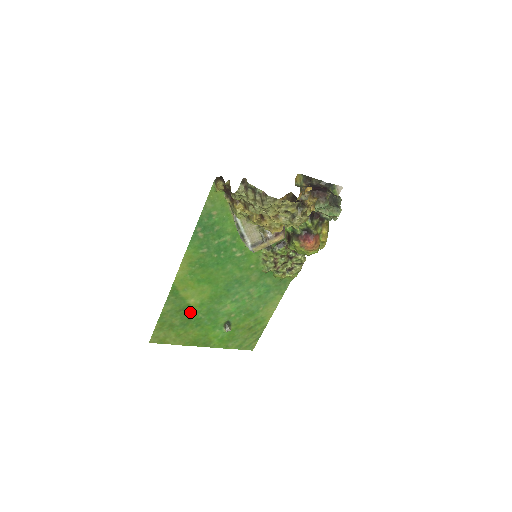
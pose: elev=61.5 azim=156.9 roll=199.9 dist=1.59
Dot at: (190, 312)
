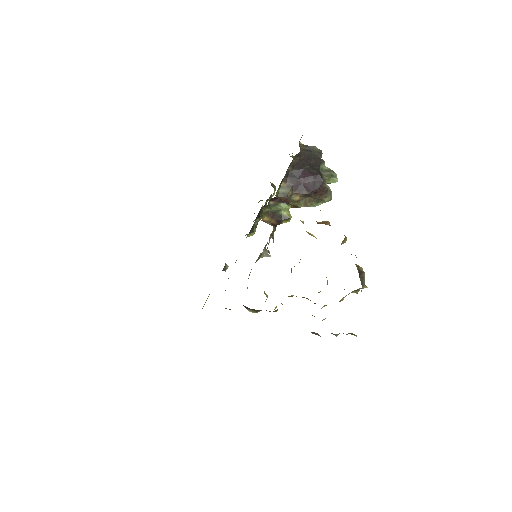
Dot at: occluded
